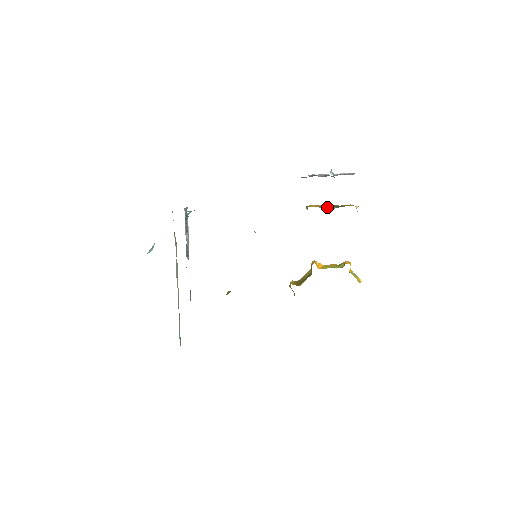
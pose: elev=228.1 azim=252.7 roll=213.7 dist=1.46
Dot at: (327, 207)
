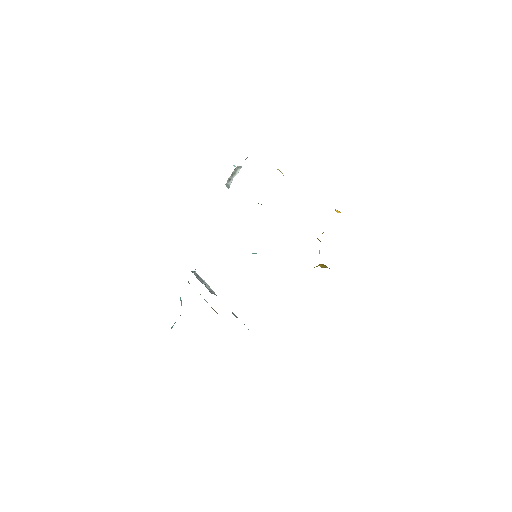
Dot at: occluded
